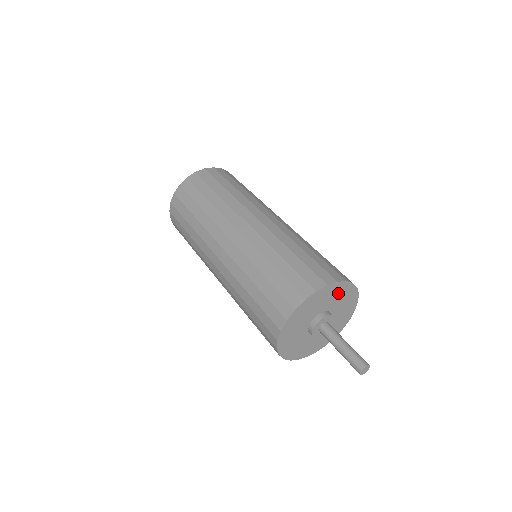
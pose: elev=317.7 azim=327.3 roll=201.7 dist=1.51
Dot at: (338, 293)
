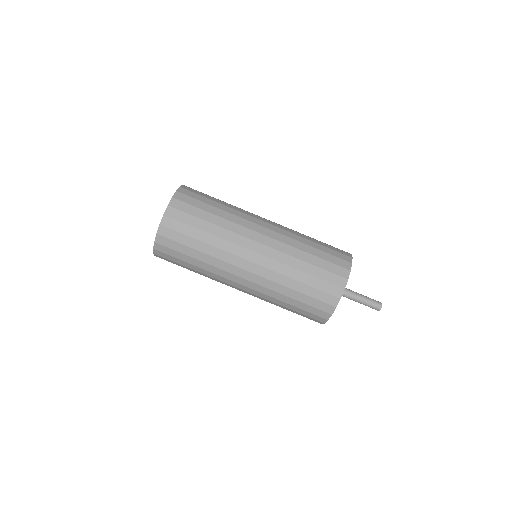
Dot at: occluded
